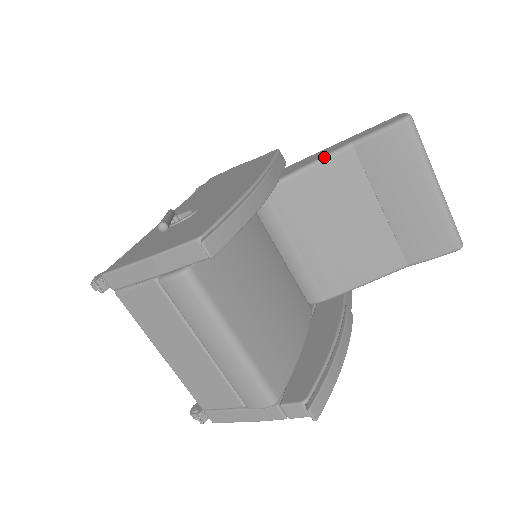
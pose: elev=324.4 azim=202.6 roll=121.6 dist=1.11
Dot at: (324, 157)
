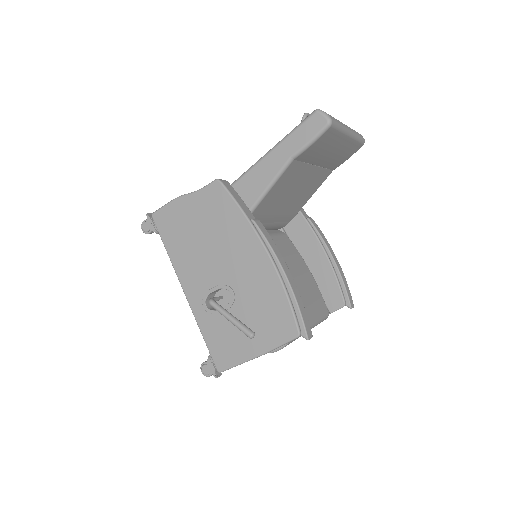
Dot at: (276, 179)
